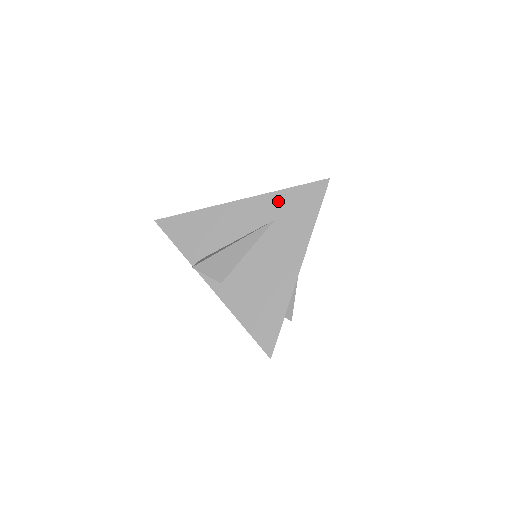
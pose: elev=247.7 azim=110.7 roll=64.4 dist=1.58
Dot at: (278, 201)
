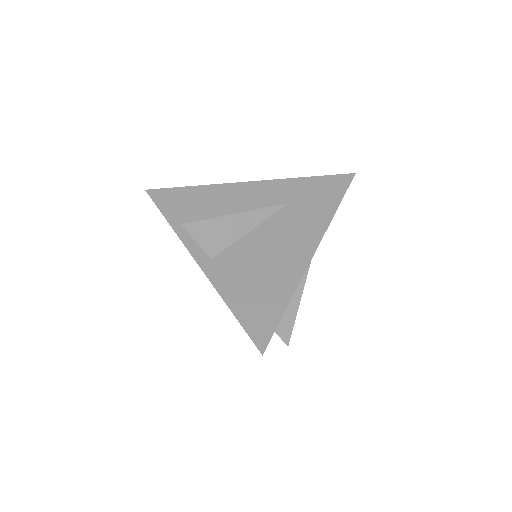
Dot at: (294, 187)
